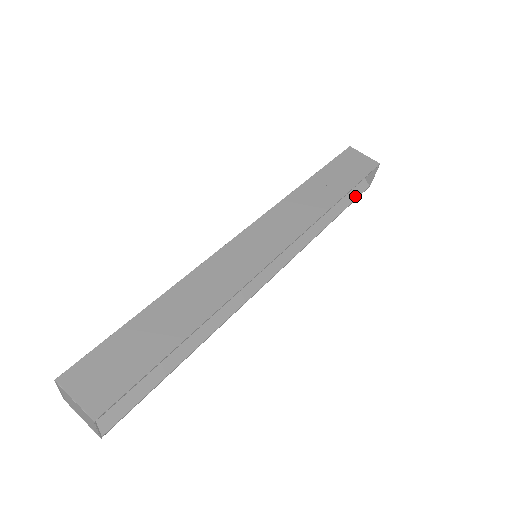
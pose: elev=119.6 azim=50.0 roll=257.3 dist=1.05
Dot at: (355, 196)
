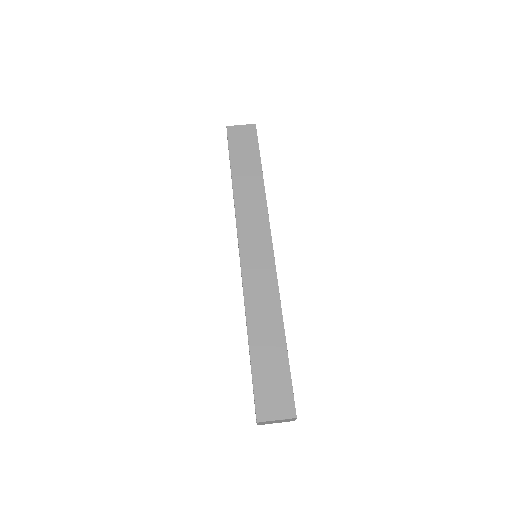
Dot at: occluded
